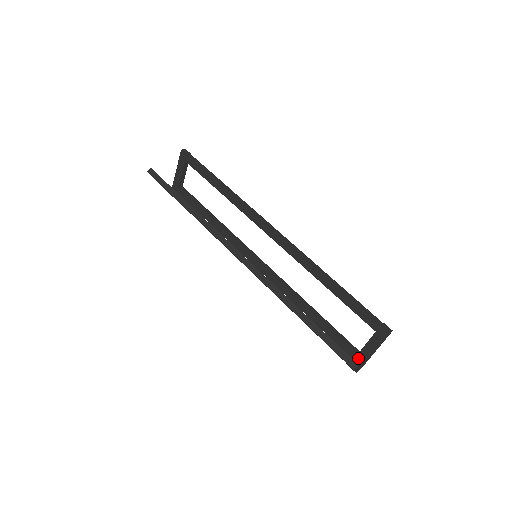
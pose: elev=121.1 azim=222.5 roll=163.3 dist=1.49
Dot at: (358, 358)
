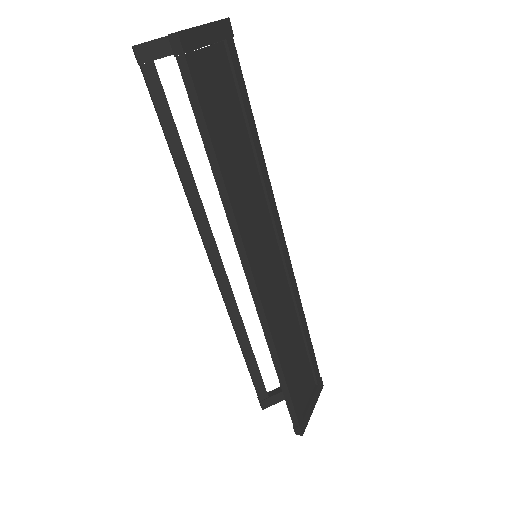
Dot at: occluded
